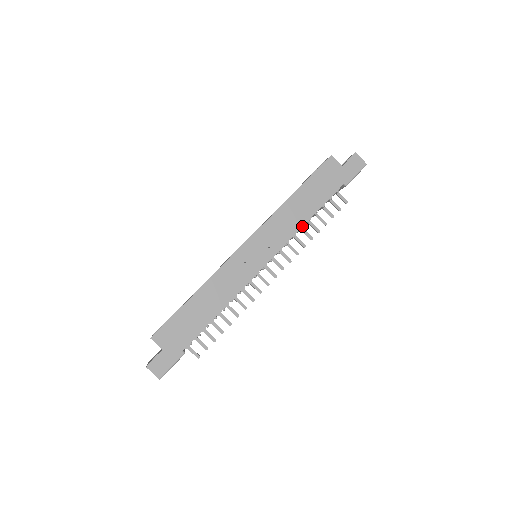
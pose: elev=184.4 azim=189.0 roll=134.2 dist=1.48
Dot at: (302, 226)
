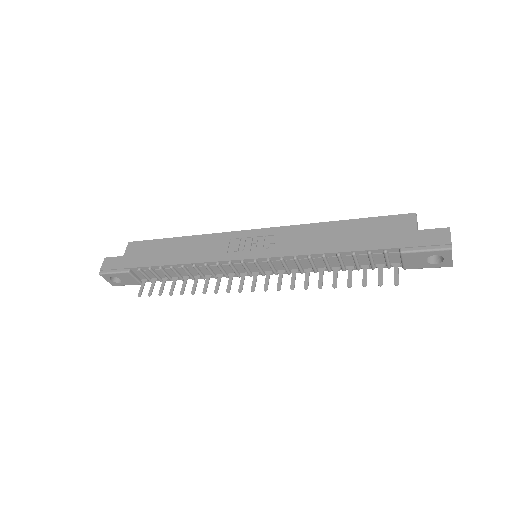
Dot at: (312, 253)
